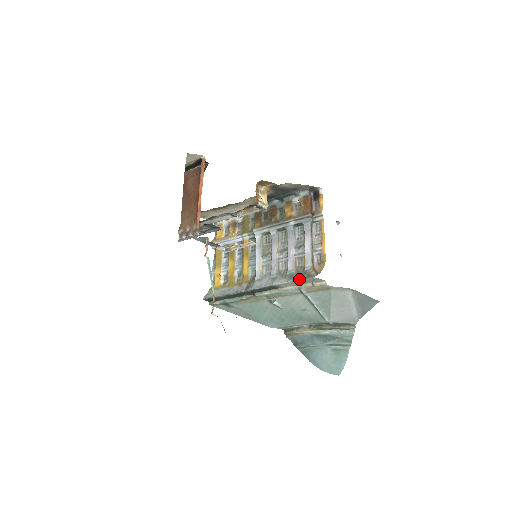
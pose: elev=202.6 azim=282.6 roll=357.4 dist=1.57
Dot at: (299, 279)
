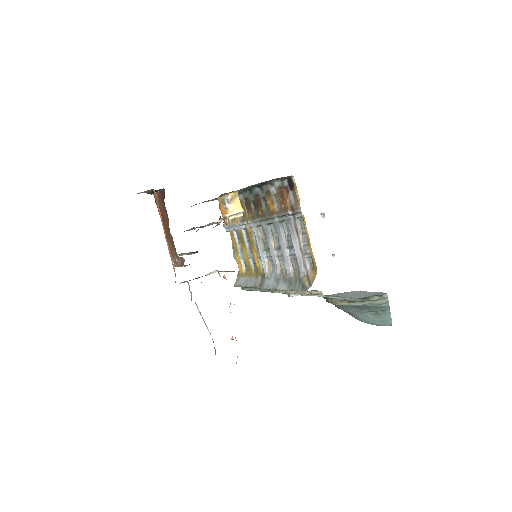
Dot at: (296, 289)
